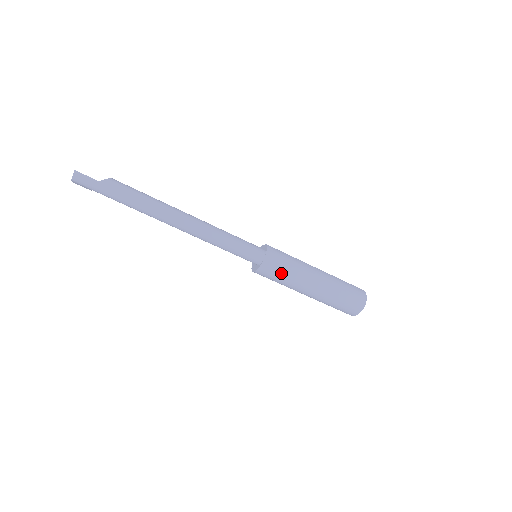
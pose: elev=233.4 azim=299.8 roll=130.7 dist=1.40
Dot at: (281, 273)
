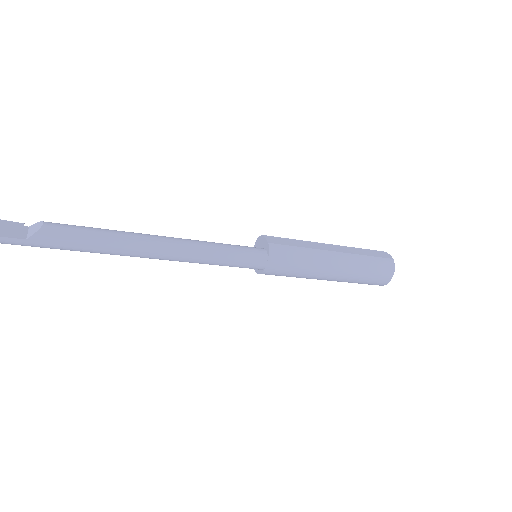
Dot at: (289, 274)
